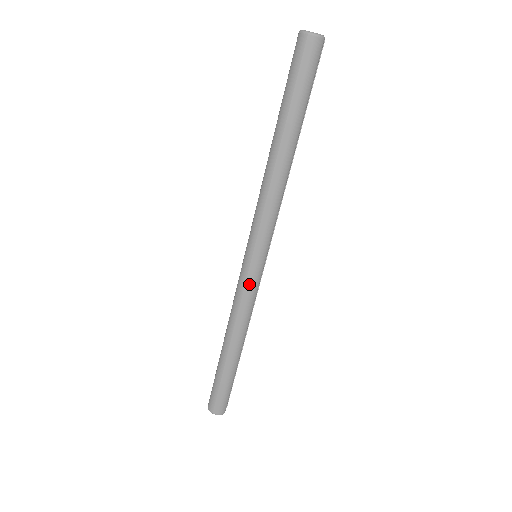
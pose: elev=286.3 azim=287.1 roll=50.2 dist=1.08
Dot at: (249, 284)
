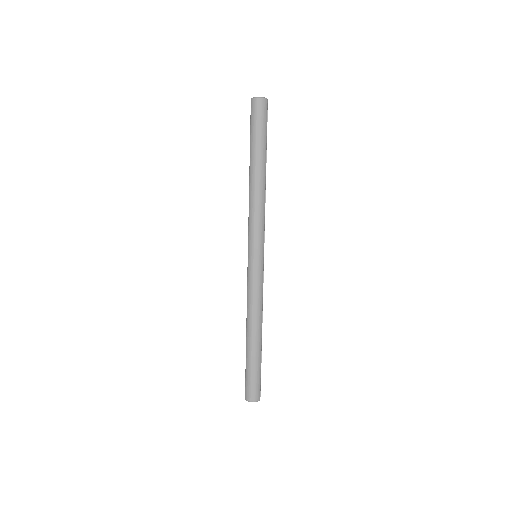
Dot at: (256, 277)
